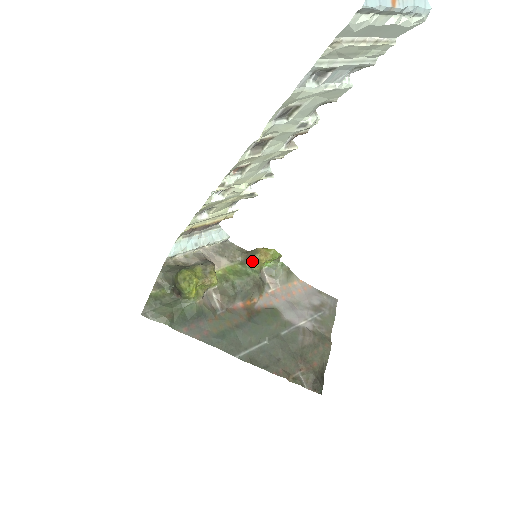
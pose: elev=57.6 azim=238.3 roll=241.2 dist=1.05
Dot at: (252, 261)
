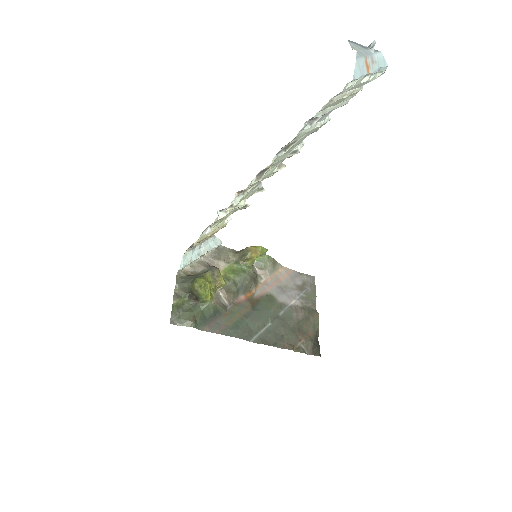
Dot at: (245, 259)
